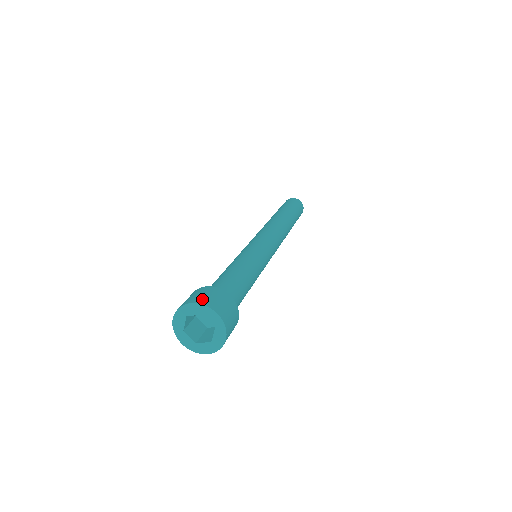
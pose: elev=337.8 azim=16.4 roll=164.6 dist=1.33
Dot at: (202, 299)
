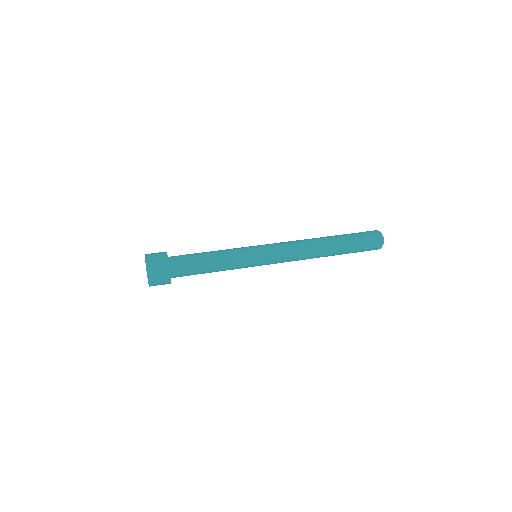
Dot at: (150, 259)
